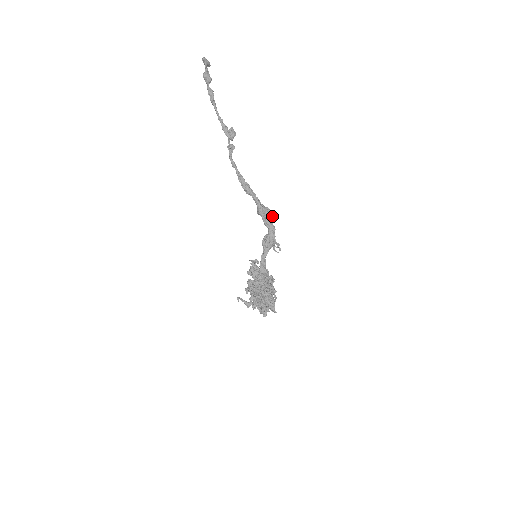
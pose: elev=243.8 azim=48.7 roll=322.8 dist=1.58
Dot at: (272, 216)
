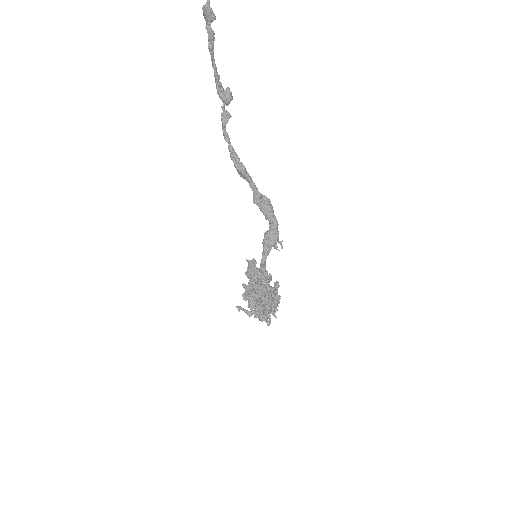
Dot at: (272, 207)
